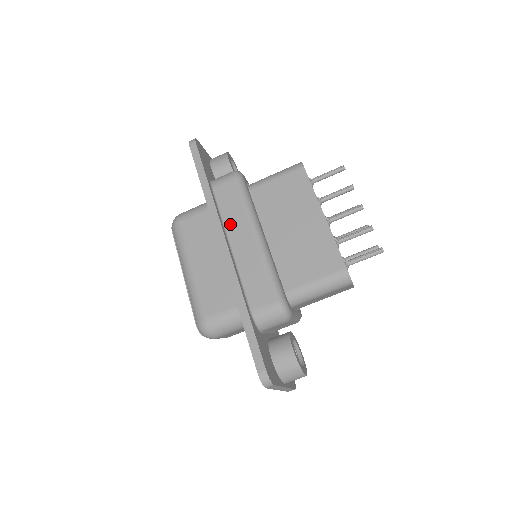
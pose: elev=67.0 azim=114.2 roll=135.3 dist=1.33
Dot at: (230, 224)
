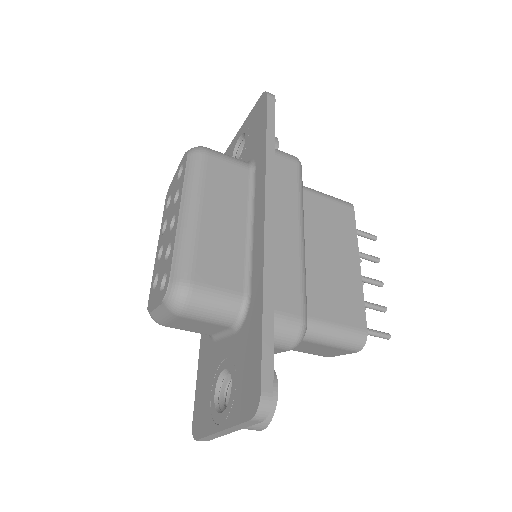
Dot at: (278, 201)
